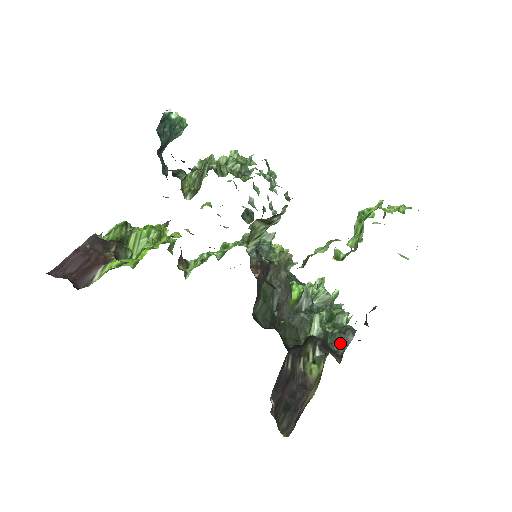
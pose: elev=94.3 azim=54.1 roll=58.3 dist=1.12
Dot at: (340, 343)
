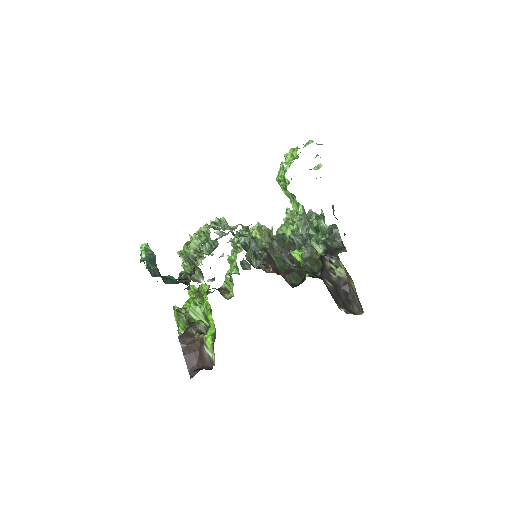
Dot at: (336, 240)
